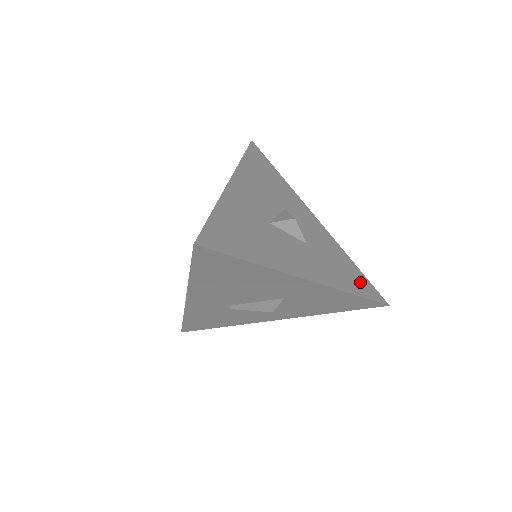
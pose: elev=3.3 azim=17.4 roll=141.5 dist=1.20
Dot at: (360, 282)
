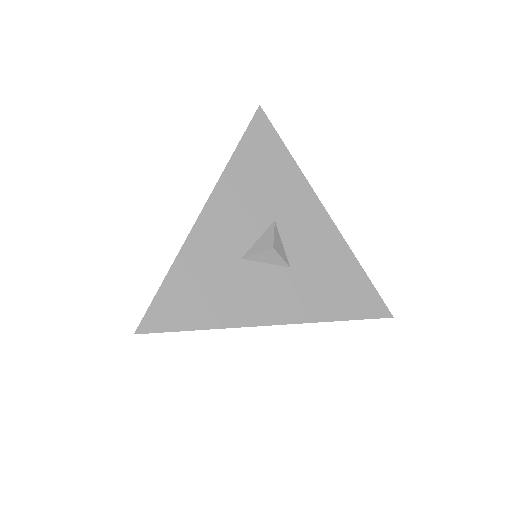
Dot at: (357, 297)
